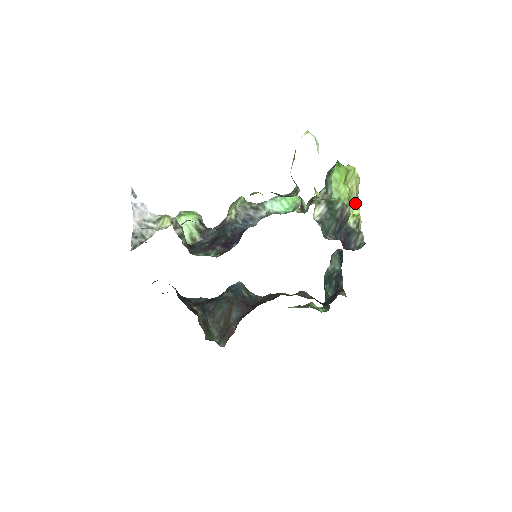
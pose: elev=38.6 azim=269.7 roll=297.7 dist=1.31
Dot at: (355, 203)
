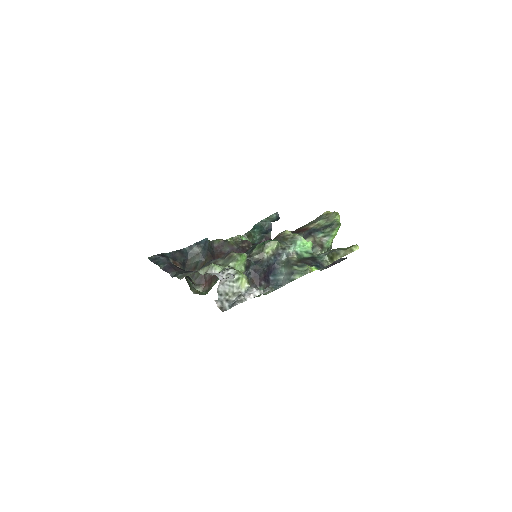
Dot at: occluded
